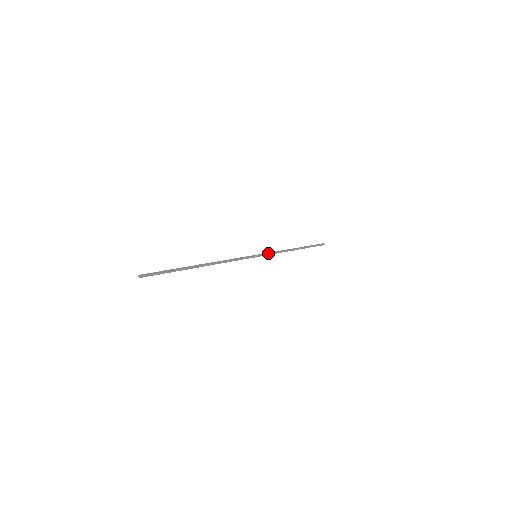
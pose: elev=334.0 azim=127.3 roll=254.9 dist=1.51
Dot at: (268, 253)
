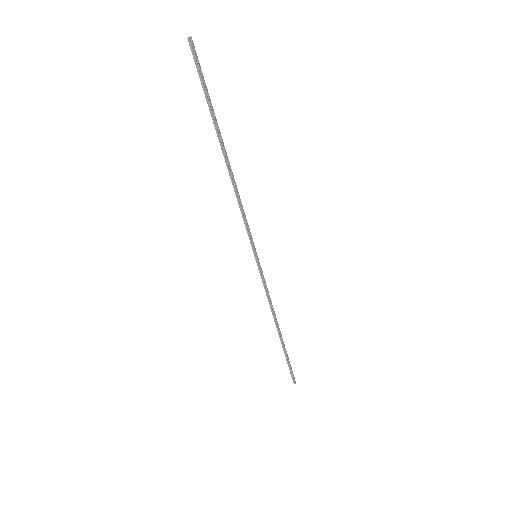
Dot at: (263, 276)
